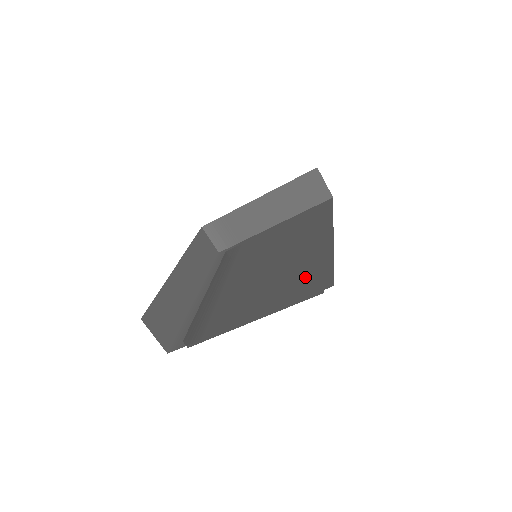
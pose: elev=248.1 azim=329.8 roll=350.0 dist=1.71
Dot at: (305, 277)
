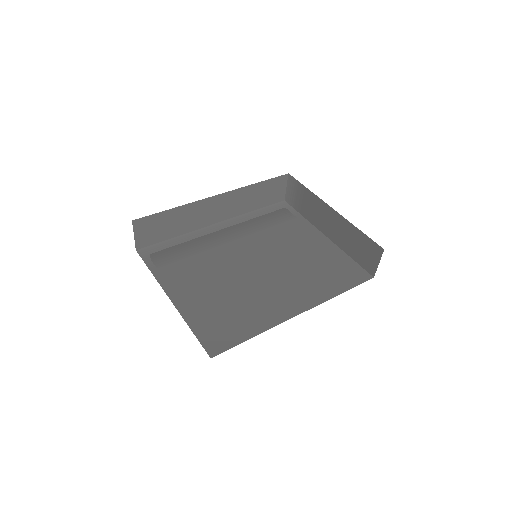
Dot at: (228, 322)
